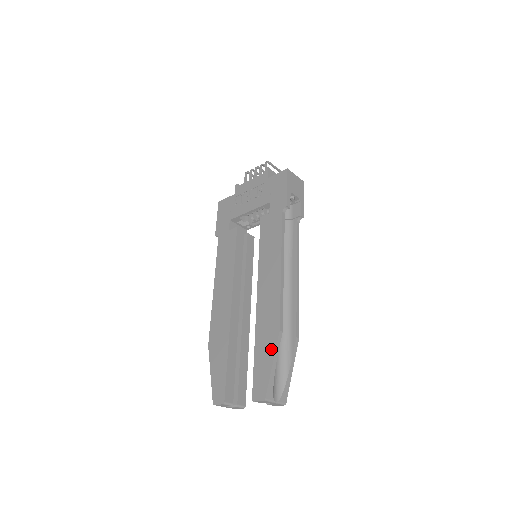
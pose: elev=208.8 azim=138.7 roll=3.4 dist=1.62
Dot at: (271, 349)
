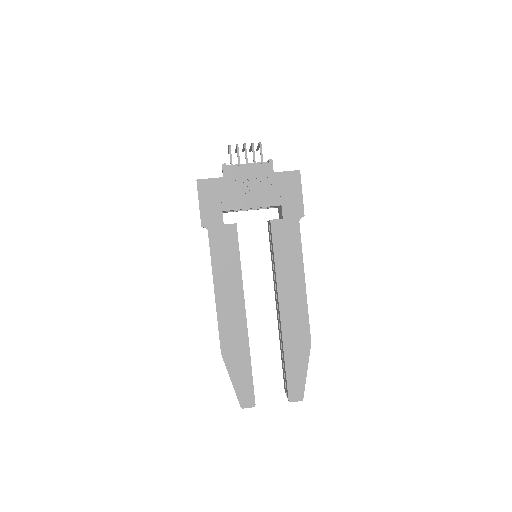
Dot at: (304, 359)
